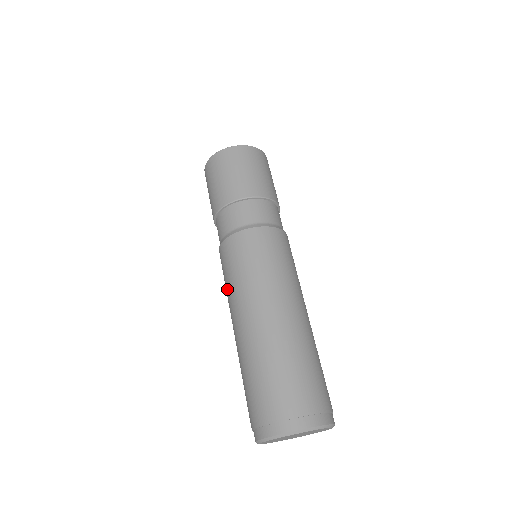
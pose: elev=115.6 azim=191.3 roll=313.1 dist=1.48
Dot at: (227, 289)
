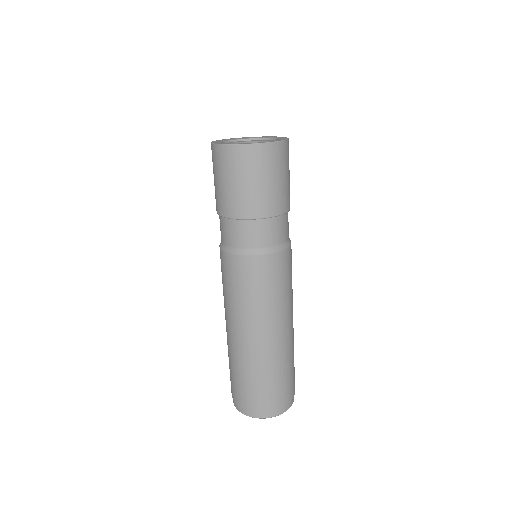
Dot at: (229, 297)
